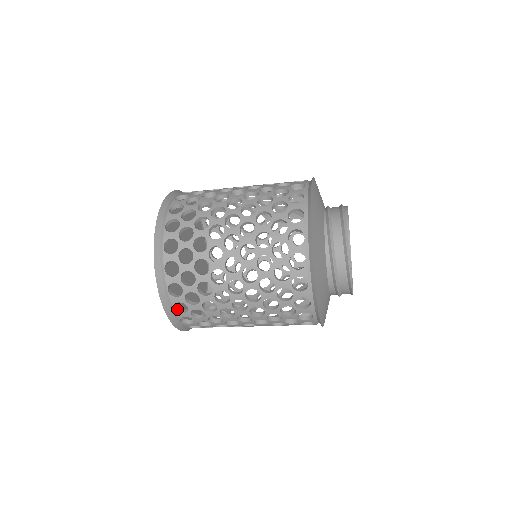
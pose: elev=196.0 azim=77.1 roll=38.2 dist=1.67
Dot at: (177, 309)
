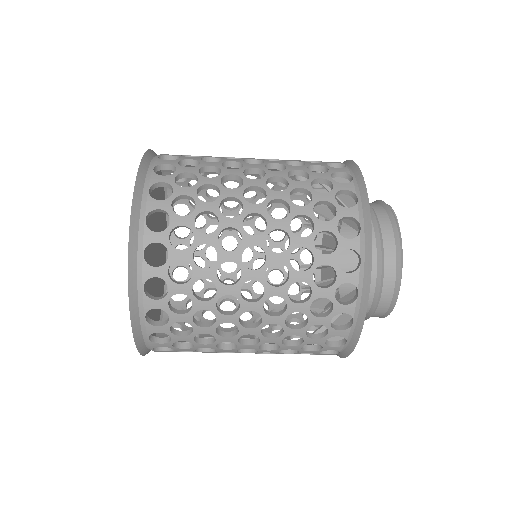
Dot at: occluded
